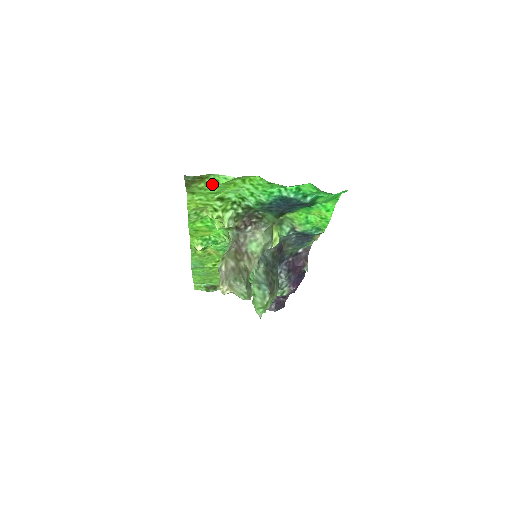
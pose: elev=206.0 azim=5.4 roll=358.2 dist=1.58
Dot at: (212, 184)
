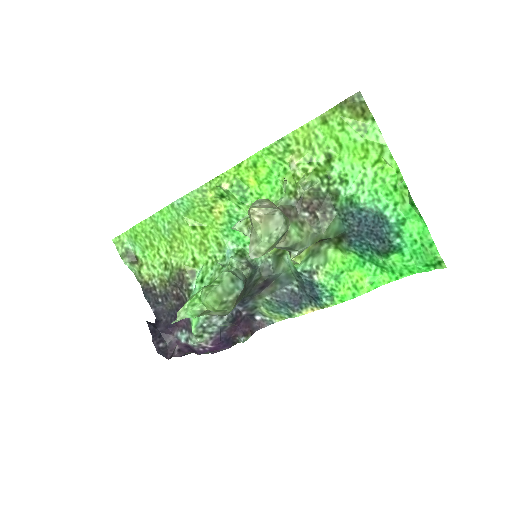
Dot at: (358, 130)
